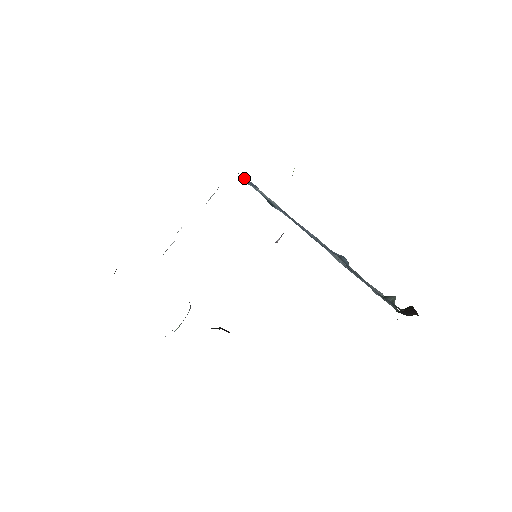
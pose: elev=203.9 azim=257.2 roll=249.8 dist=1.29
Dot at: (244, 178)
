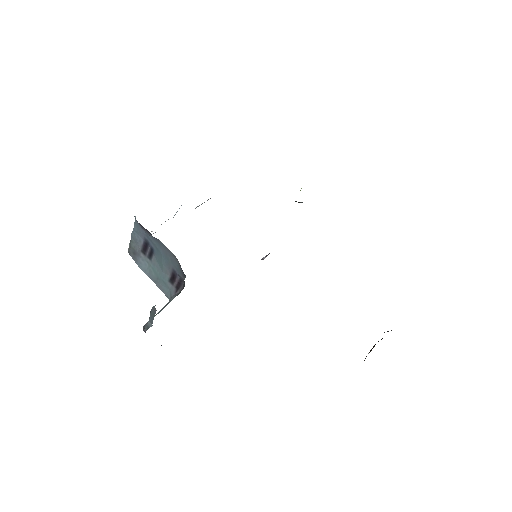
Dot at: occluded
